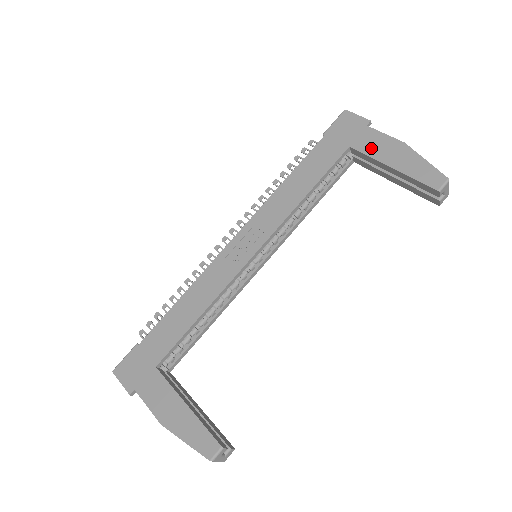
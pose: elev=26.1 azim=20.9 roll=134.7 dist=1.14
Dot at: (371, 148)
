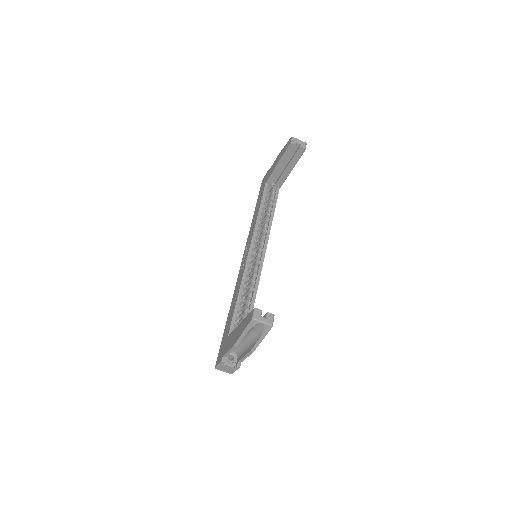
Dot at: (271, 172)
